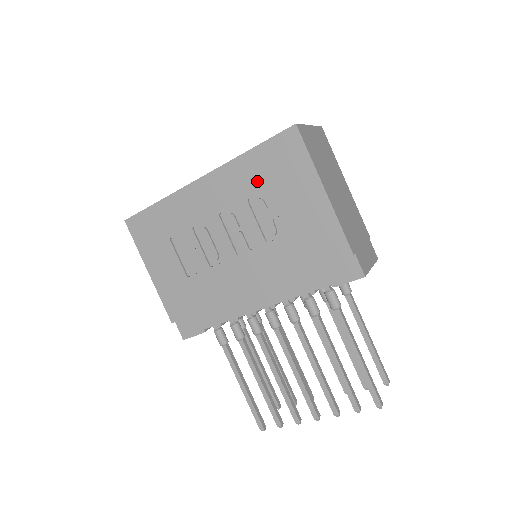
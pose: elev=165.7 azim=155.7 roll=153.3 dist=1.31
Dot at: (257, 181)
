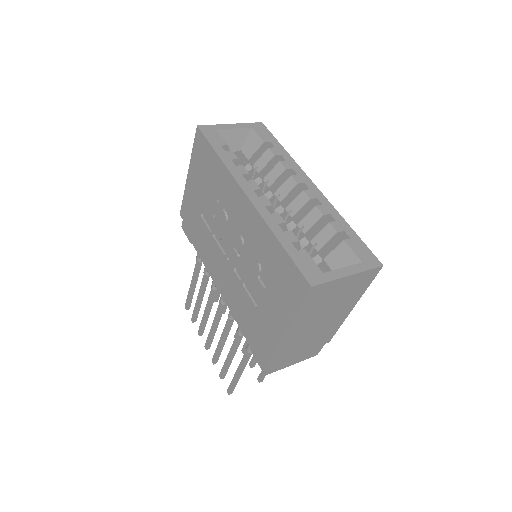
Dot at: (266, 259)
